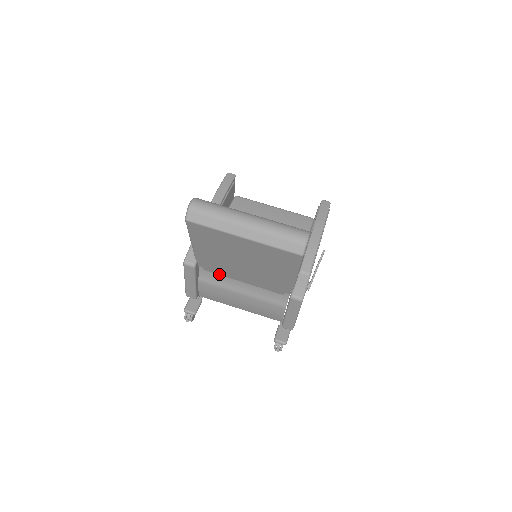
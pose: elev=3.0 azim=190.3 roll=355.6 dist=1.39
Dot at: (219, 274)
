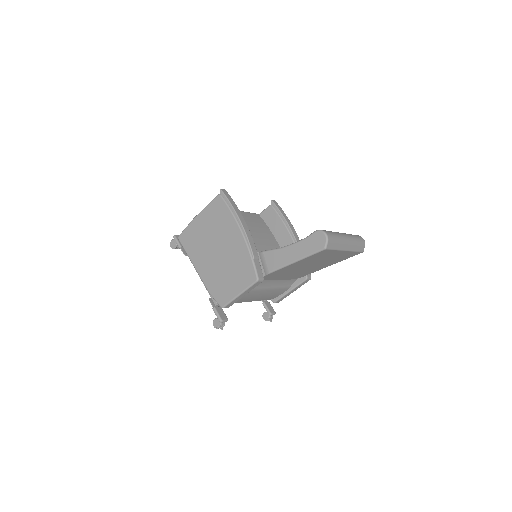
Dot at: (266, 280)
